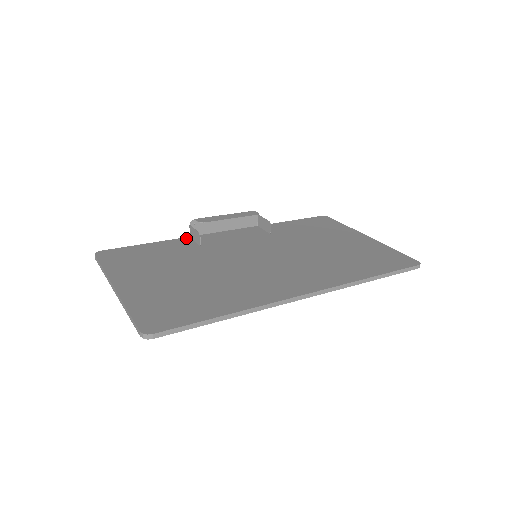
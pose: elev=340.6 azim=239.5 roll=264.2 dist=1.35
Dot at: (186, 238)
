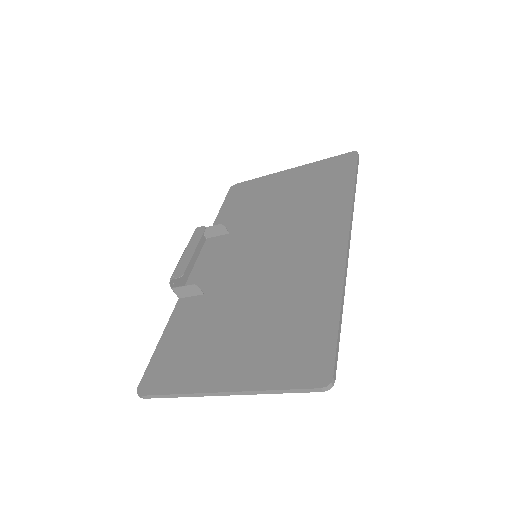
Dot at: (179, 302)
